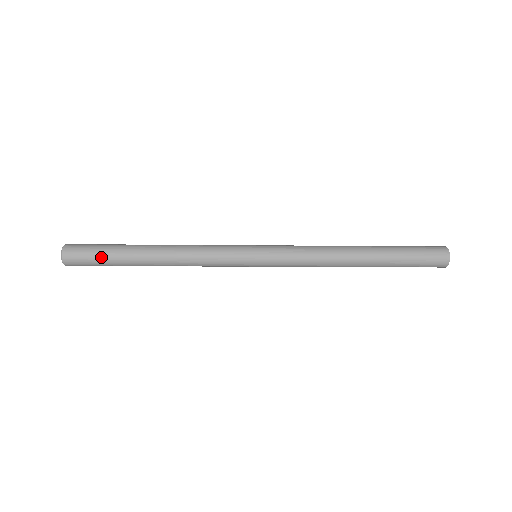
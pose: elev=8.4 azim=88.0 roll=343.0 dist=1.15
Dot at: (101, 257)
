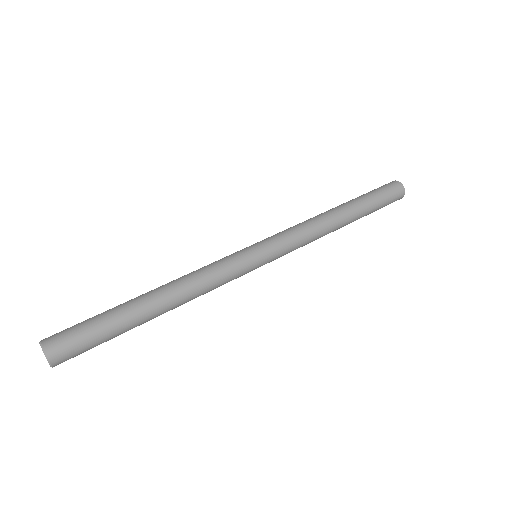
Dot at: (100, 335)
